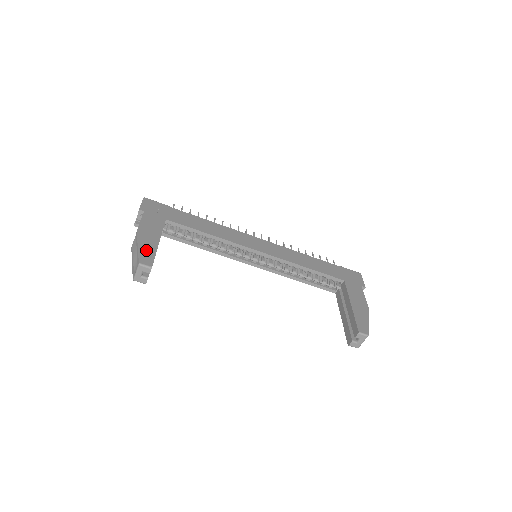
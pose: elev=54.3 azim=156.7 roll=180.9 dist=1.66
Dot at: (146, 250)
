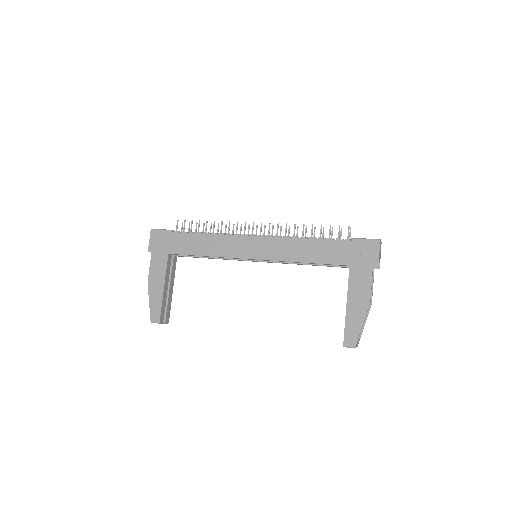
Dot at: (155, 304)
